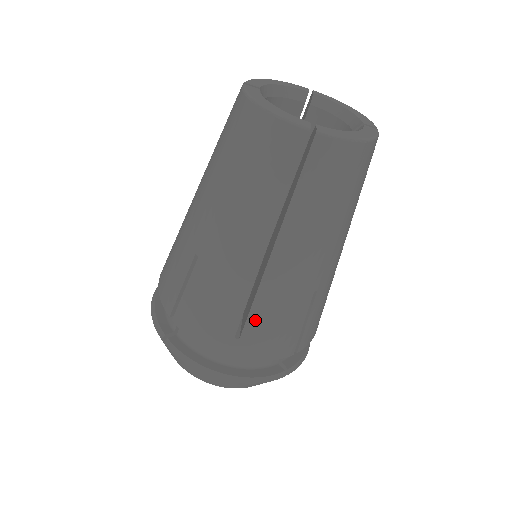
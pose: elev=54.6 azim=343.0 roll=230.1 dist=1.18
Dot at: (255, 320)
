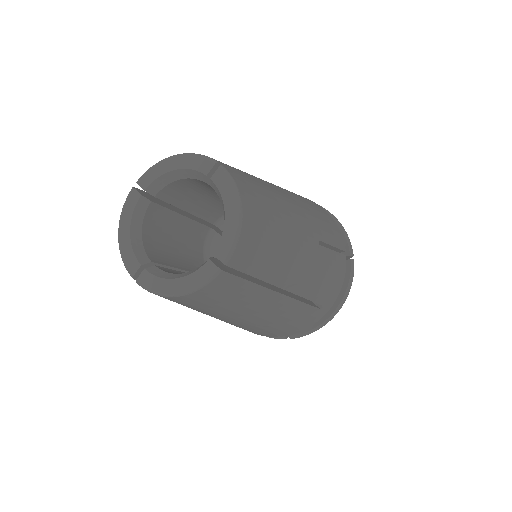
Dot at: (318, 297)
